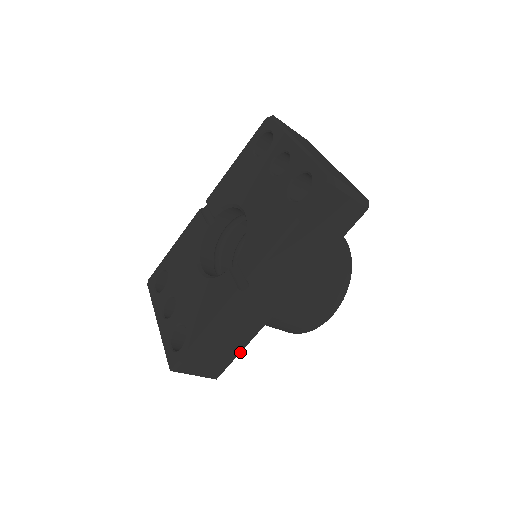
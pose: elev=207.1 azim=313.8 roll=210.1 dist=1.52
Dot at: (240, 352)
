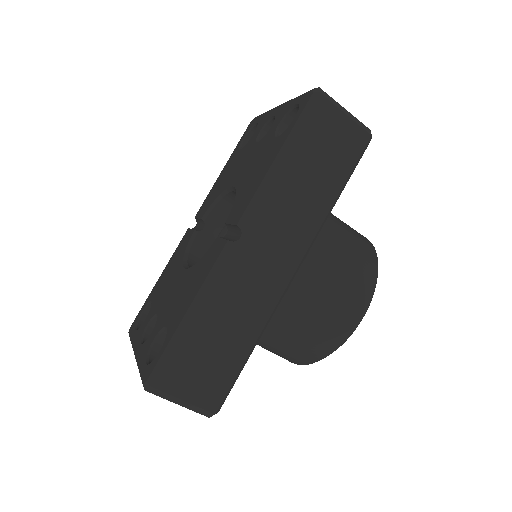
Dot at: (245, 360)
